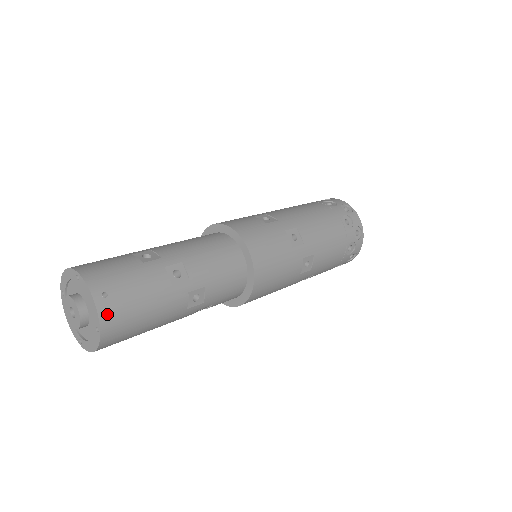
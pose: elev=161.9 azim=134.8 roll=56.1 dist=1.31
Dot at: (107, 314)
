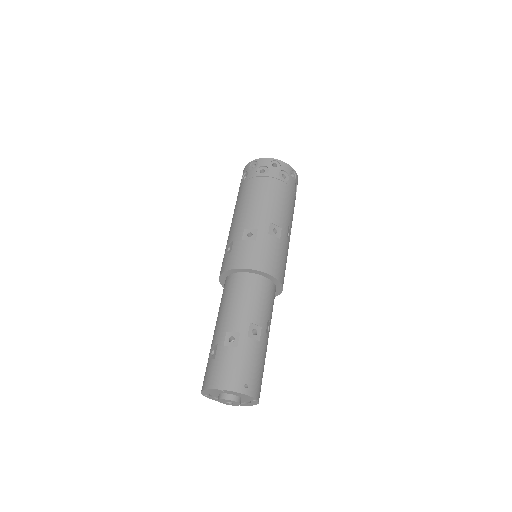
Dot at: (254, 392)
